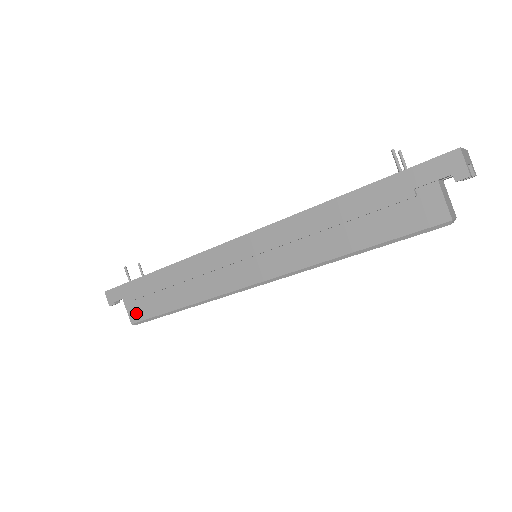
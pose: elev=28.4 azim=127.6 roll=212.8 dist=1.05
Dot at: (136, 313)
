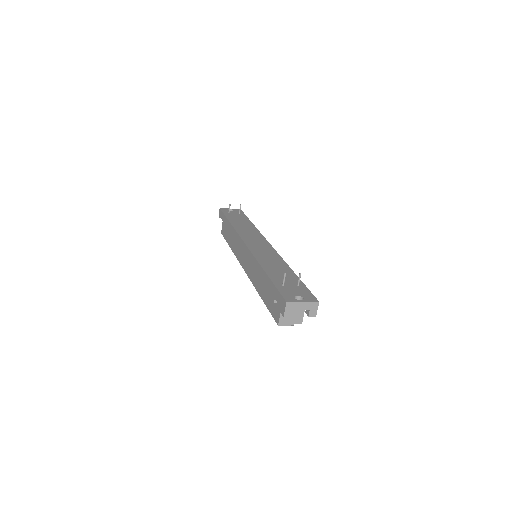
Dot at: (223, 230)
